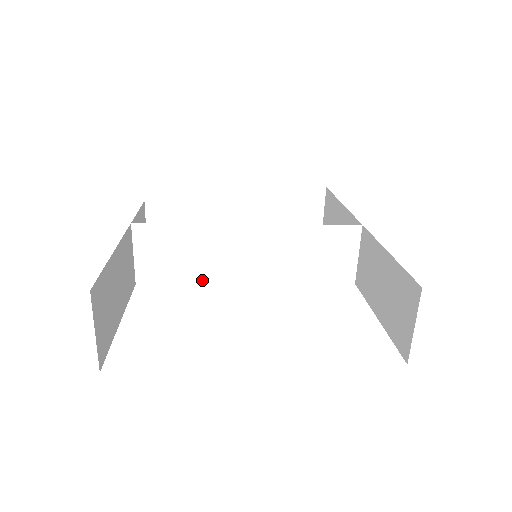
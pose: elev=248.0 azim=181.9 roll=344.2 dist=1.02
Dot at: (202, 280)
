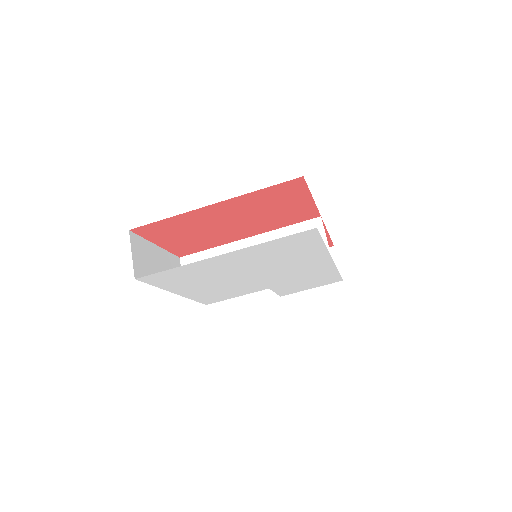
Dot at: occluded
